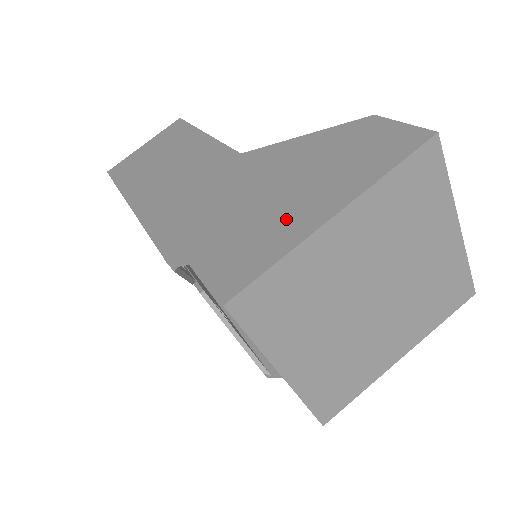
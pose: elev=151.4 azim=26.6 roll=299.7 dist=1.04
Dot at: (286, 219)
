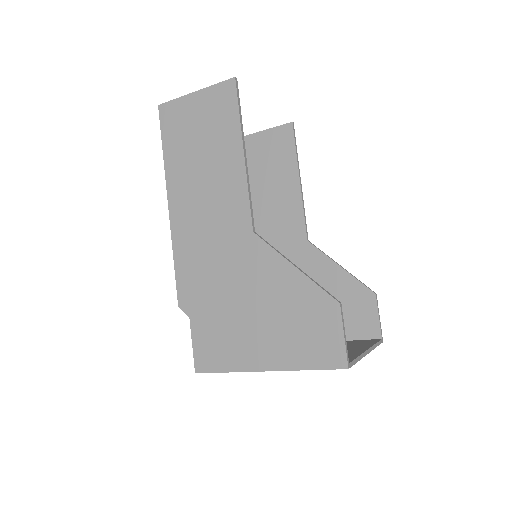
Dot at: (245, 345)
